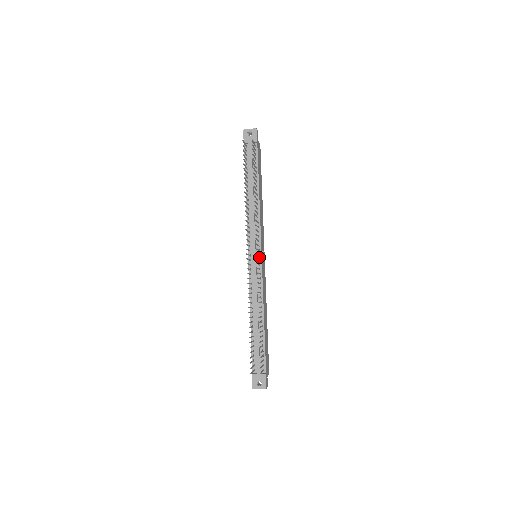
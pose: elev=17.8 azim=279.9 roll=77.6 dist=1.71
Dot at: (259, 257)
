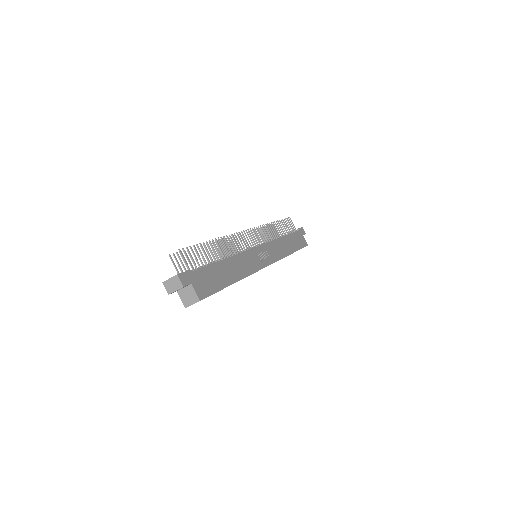
Dot at: occluded
